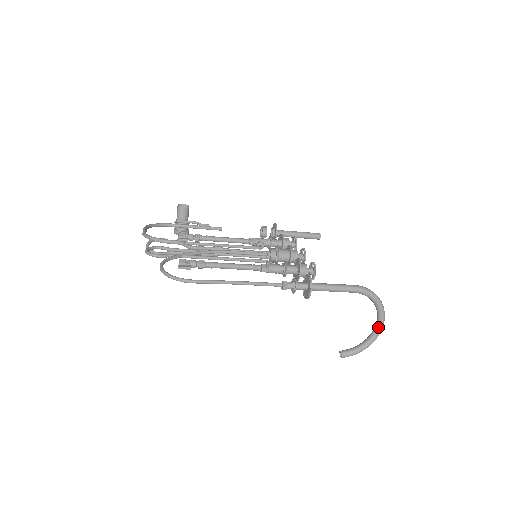
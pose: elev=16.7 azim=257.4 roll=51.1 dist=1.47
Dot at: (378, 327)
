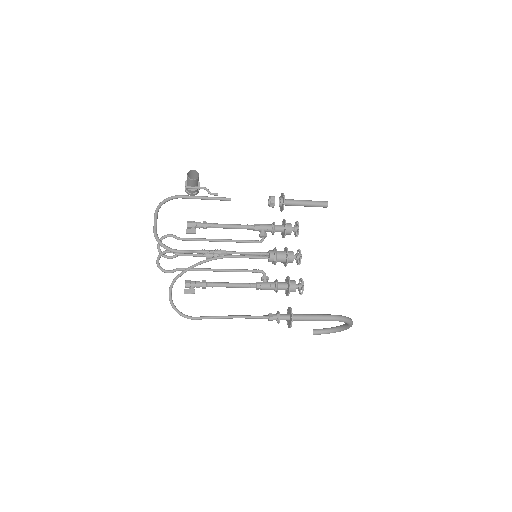
Dot at: (346, 328)
